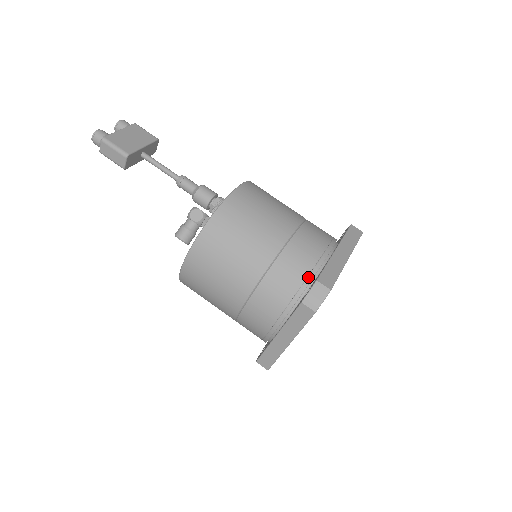
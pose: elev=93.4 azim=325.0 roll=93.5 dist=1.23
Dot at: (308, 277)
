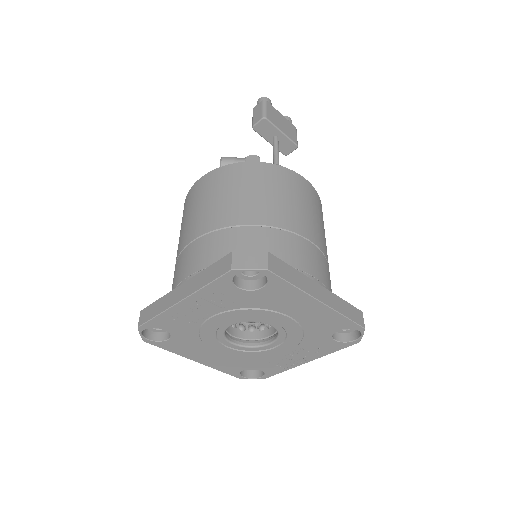
Dot at: occluded
